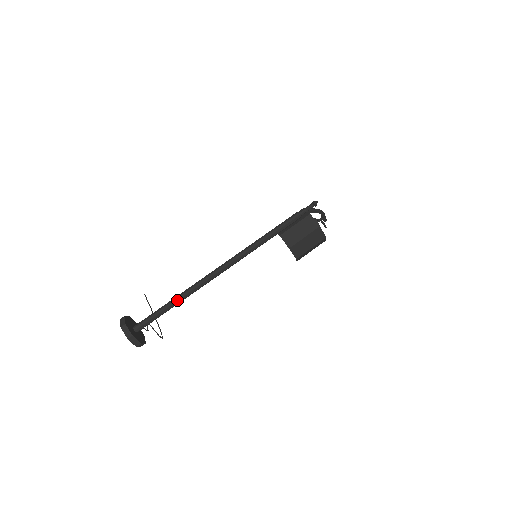
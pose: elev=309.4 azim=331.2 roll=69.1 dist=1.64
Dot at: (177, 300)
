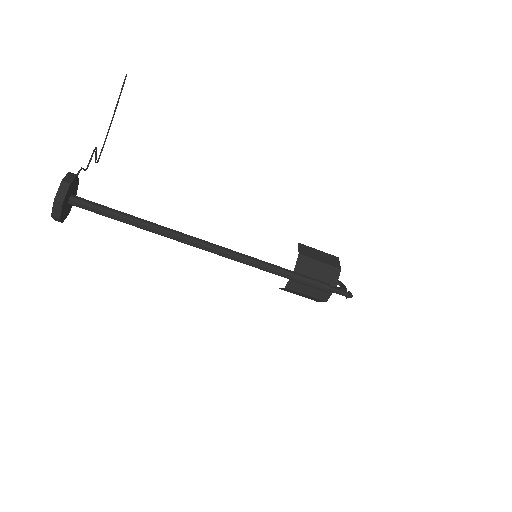
Dot at: (142, 227)
